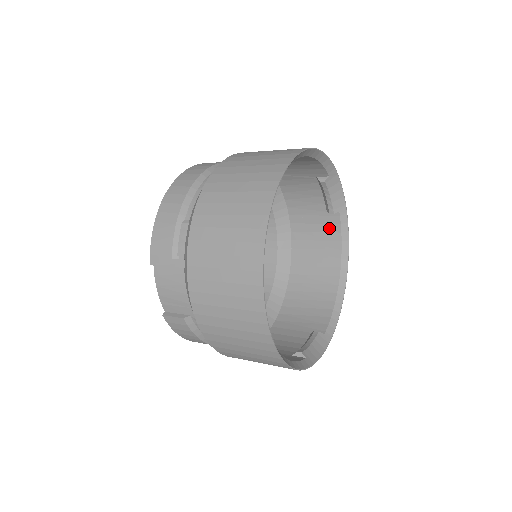
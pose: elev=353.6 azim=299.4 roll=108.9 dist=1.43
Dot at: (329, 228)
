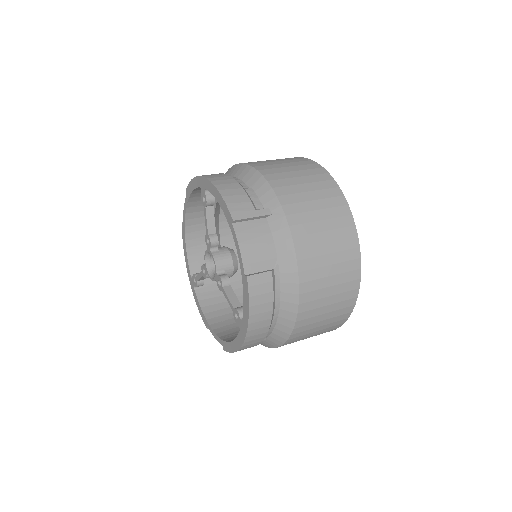
Dot at: occluded
